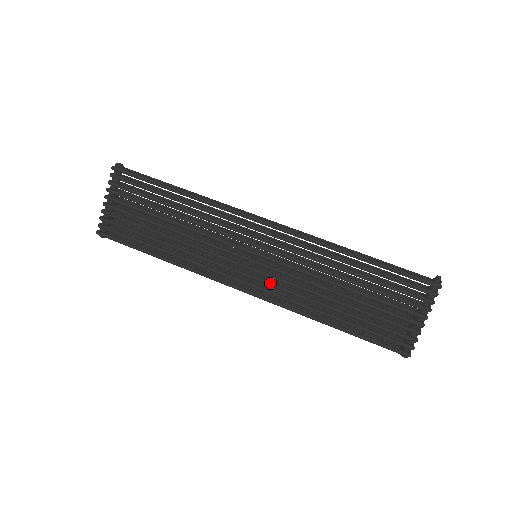
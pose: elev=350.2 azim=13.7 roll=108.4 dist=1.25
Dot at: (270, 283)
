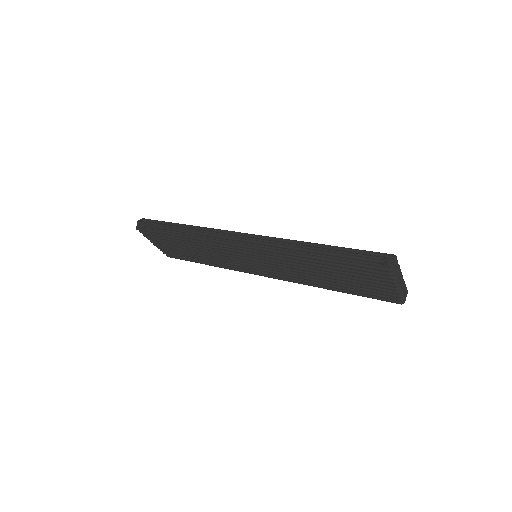
Dot at: (276, 273)
